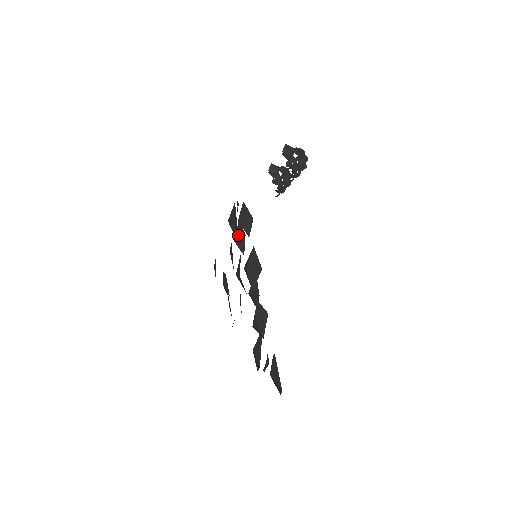
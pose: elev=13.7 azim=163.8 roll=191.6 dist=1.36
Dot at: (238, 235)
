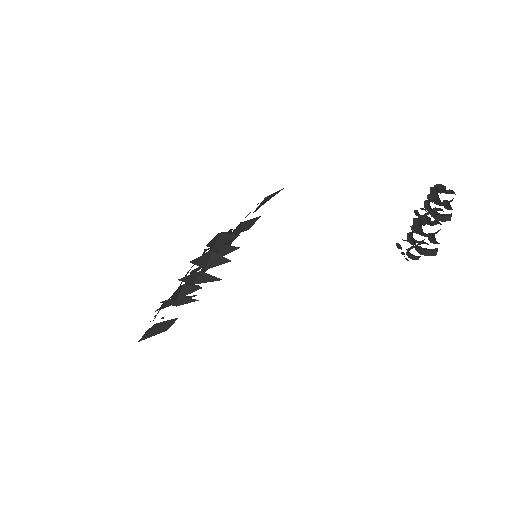
Dot at: (226, 245)
